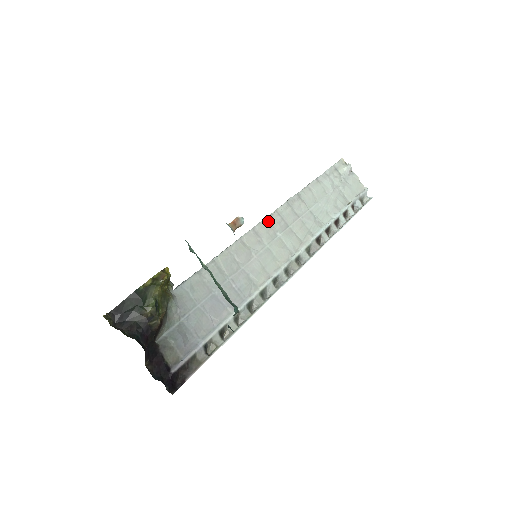
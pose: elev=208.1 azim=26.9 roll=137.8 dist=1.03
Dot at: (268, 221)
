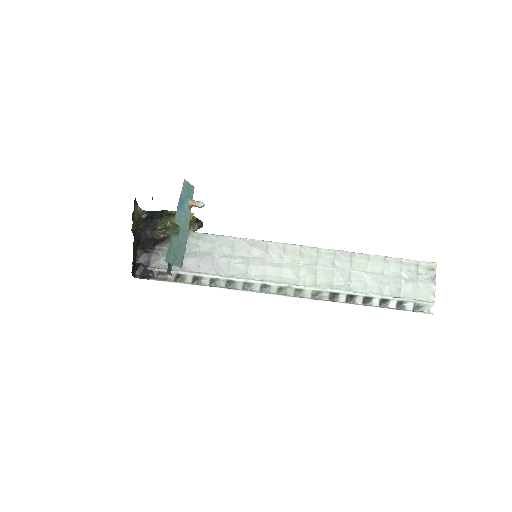
Dot at: (303, 249)
